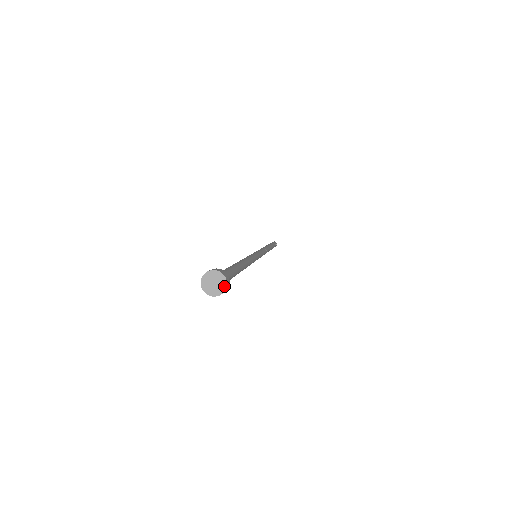
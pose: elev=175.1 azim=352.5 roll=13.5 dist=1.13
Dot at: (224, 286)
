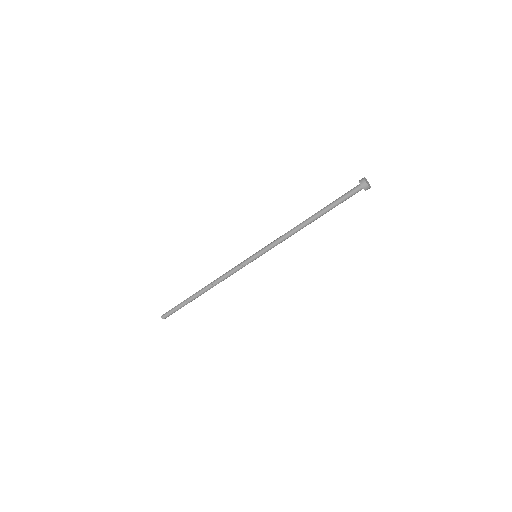
Dot at: (370, 186)
